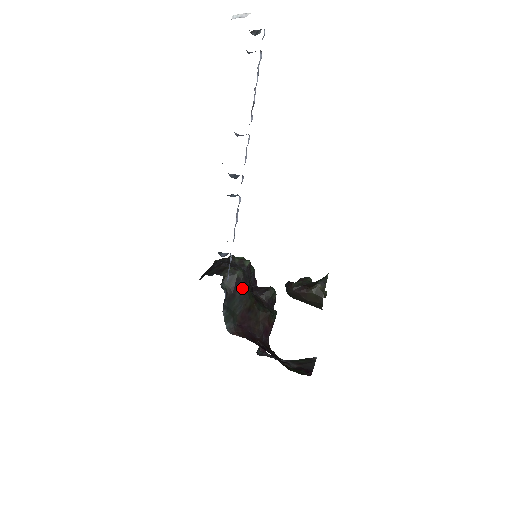
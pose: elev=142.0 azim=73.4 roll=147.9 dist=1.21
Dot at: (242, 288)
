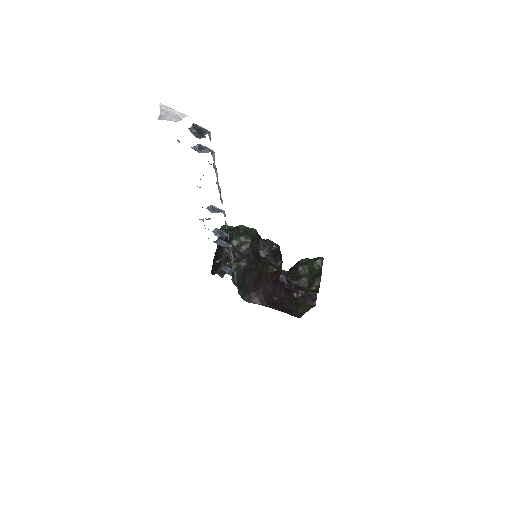
Dot at: (250, 271)
